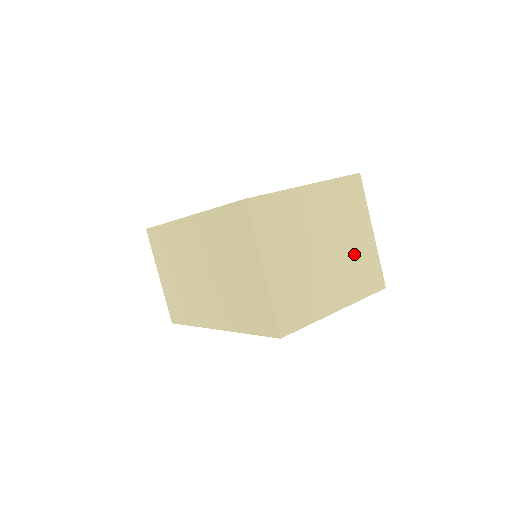
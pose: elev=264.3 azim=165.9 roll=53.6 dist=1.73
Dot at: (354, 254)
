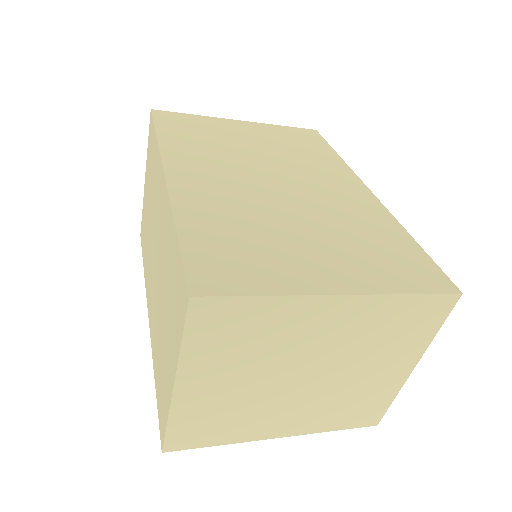
Dot at: (356, 388)
